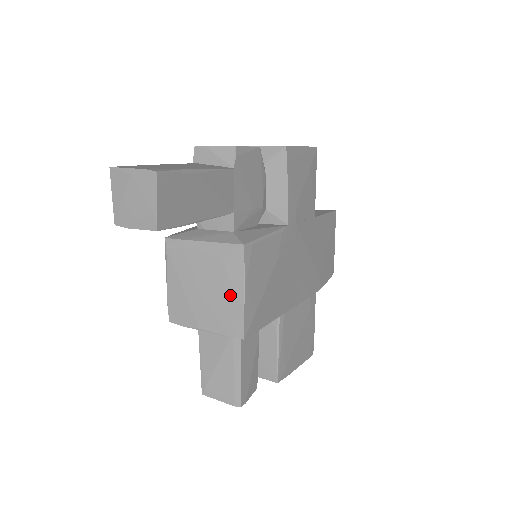
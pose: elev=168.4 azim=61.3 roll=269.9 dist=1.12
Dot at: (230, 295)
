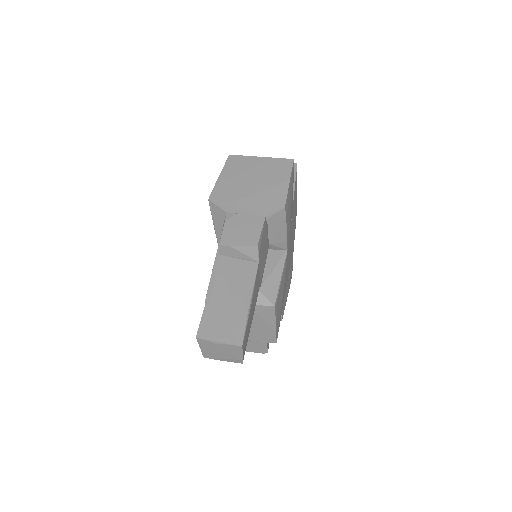
Dot at: (265, 327)
